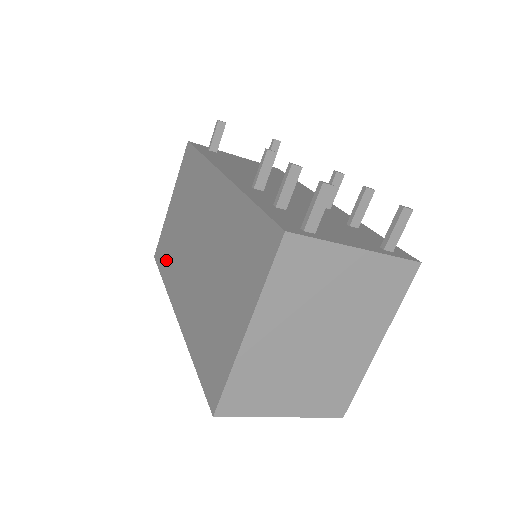
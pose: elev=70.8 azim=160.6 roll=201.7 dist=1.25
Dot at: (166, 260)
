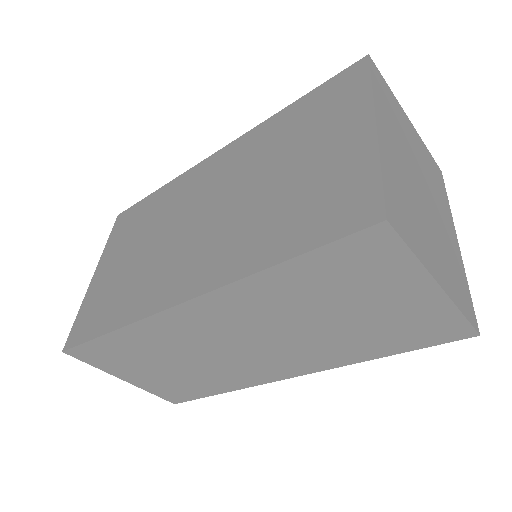
Dot at: (110, 310)
